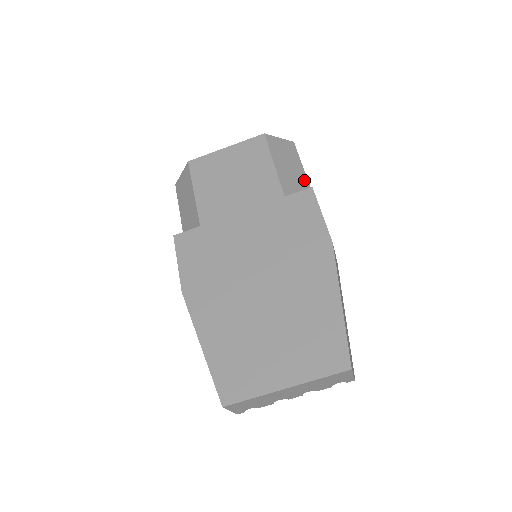
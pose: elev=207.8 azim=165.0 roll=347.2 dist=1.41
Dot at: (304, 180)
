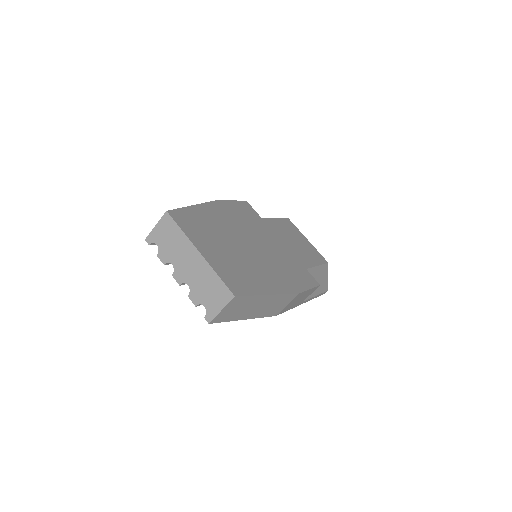
Dot at: (313, 293)
